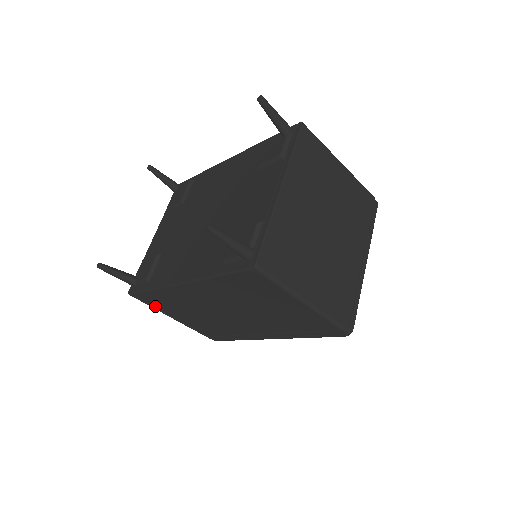
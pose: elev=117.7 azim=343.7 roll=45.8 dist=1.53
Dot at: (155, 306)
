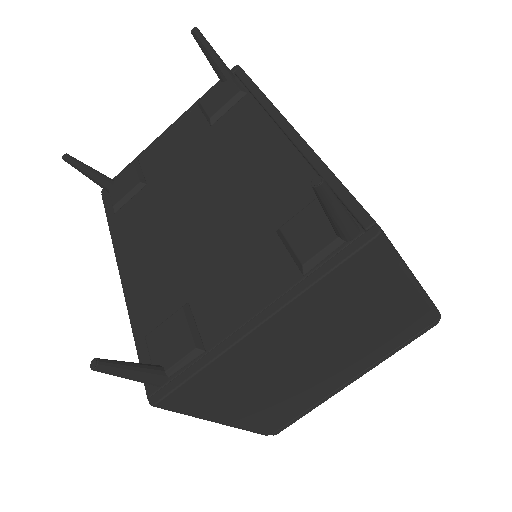
Dot at: occluded
